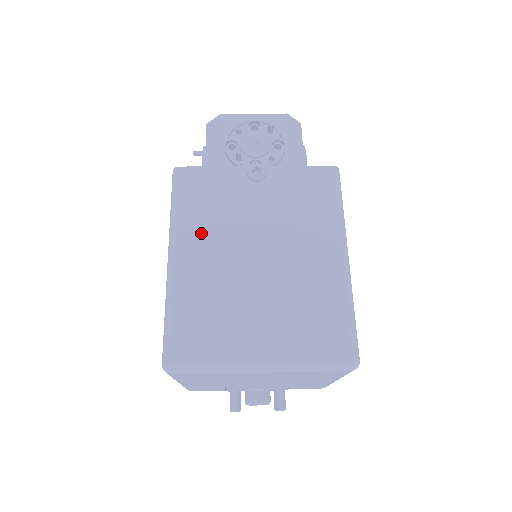
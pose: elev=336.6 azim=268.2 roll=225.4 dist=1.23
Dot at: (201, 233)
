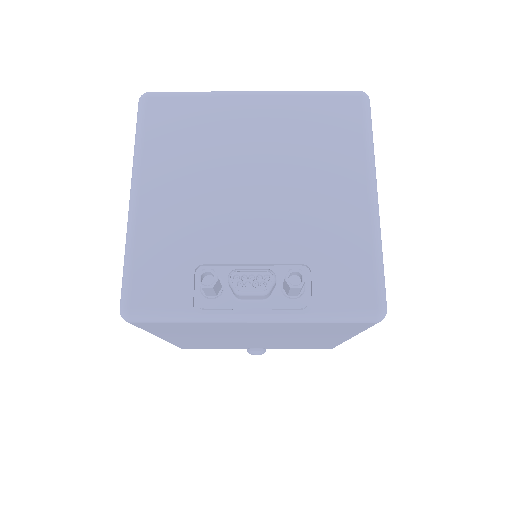
Dot at: occluded
